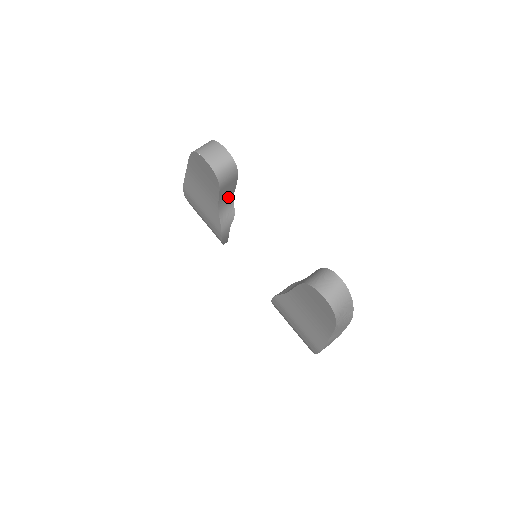
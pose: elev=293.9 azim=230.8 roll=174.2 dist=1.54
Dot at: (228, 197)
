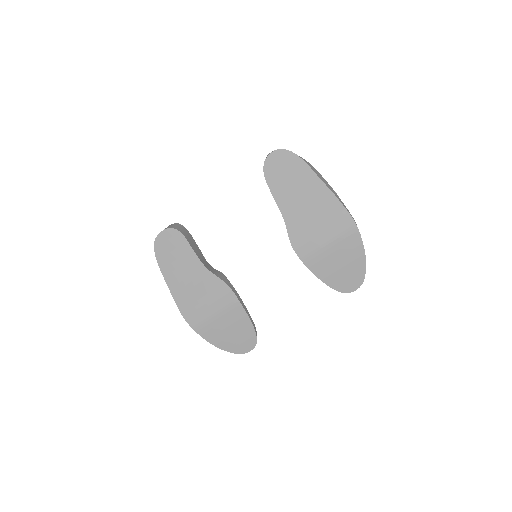
Dot at: (203, 260)
